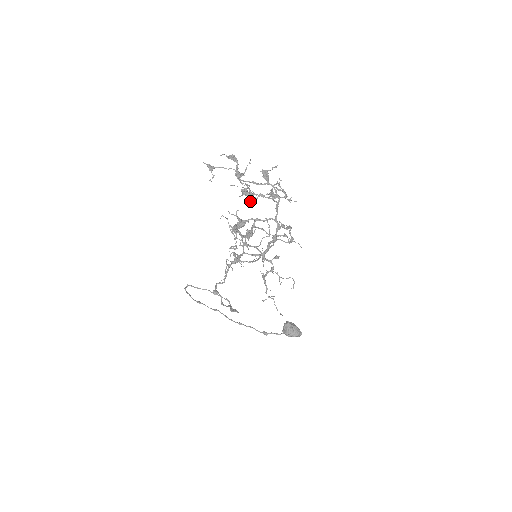
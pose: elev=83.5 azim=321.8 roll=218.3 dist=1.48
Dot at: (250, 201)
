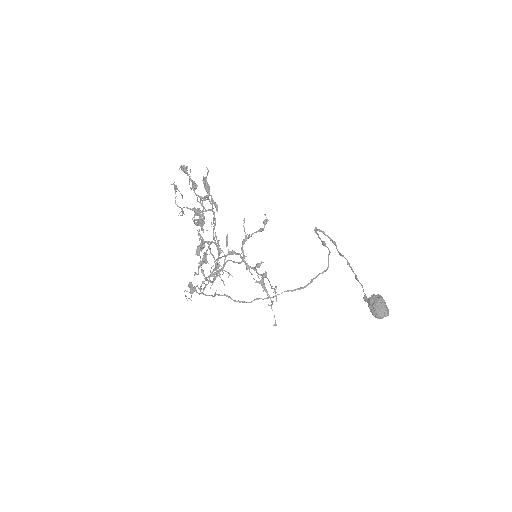
Dot at: (197, 223)
